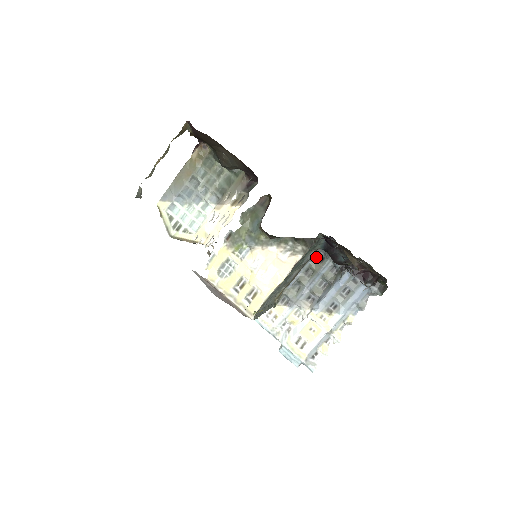
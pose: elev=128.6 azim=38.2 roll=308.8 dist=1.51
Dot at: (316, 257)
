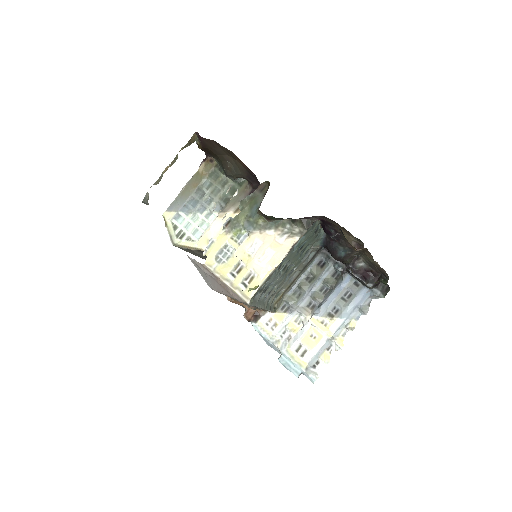
Dot at: (317, 262)
